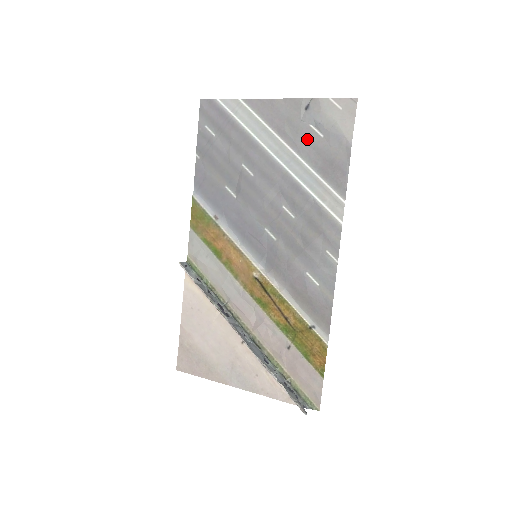
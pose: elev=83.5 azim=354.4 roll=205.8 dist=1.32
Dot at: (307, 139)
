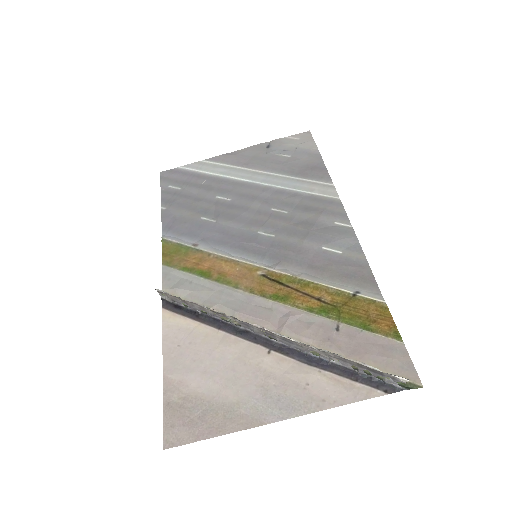
Dot at: (277, 162)
